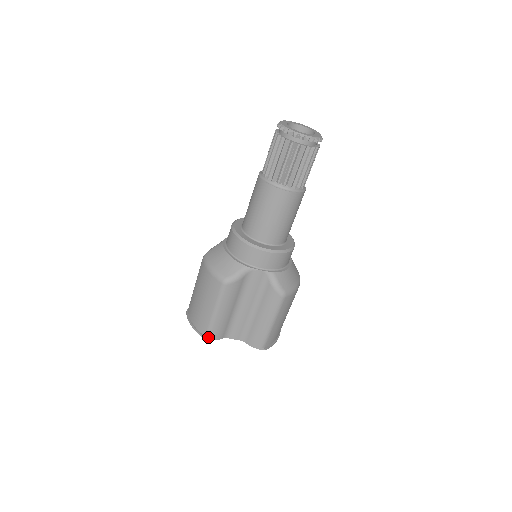
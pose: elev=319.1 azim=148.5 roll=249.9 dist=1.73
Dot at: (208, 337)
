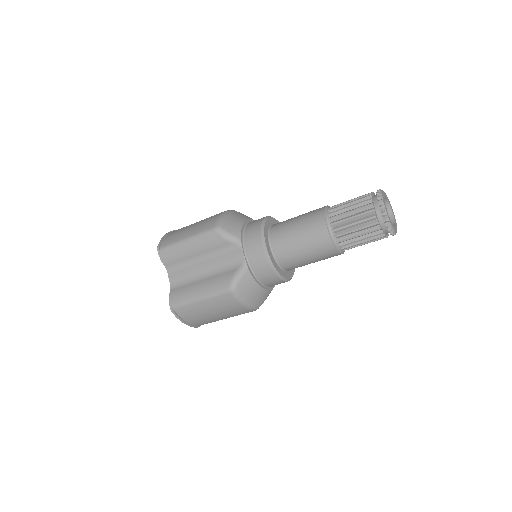
Dot at: (160, 250)
